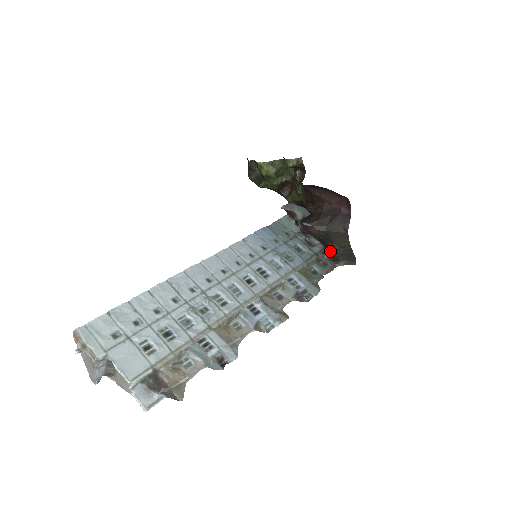
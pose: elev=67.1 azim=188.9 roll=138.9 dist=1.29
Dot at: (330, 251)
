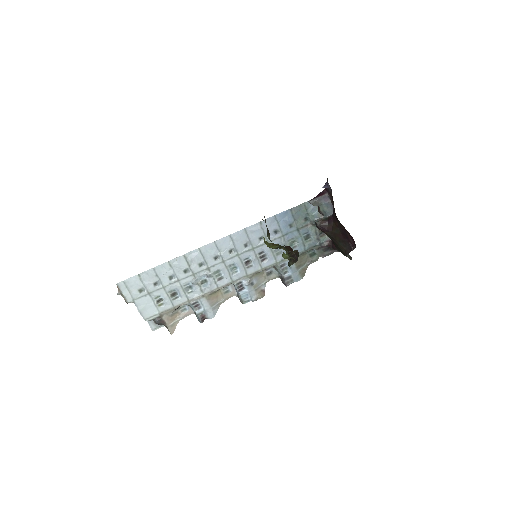
Dot at: (333, 248)
